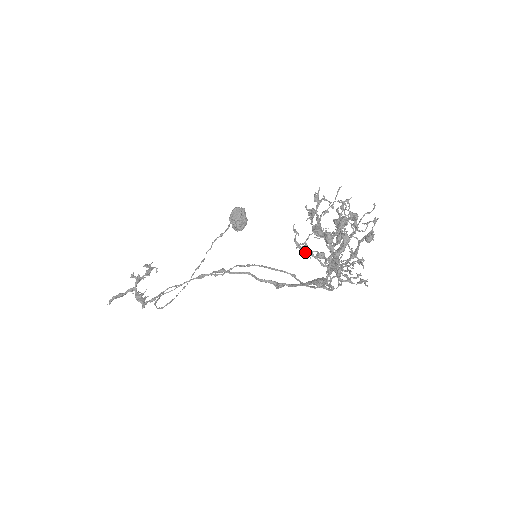
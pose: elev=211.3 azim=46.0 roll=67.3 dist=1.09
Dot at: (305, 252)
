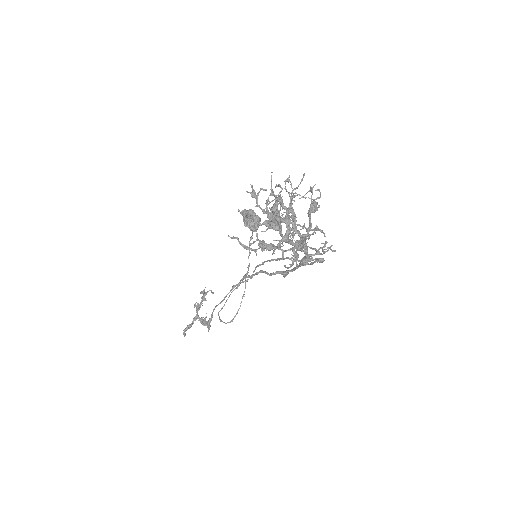
Dot at: (254, 251)
